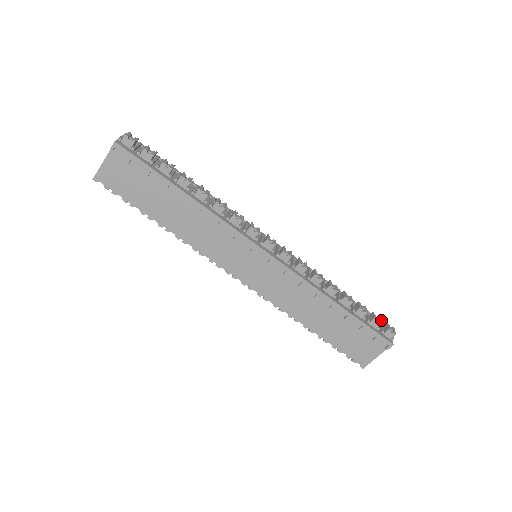
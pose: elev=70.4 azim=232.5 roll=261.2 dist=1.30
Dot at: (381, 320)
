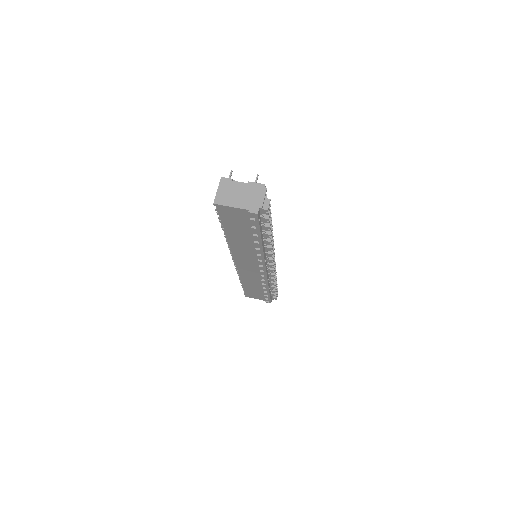
Dot at: occluded
